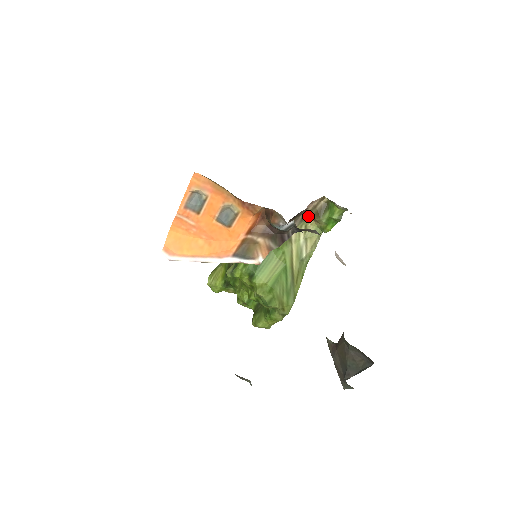
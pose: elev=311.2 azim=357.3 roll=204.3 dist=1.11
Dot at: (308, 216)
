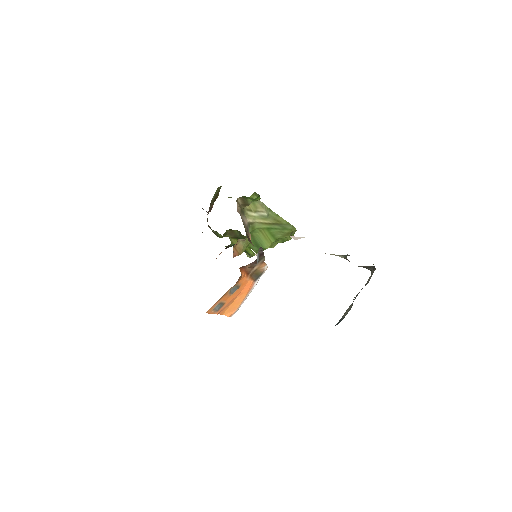
Dot at: (243, 209)
